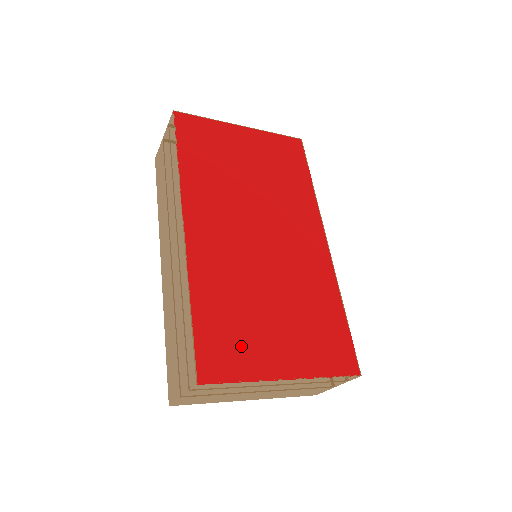
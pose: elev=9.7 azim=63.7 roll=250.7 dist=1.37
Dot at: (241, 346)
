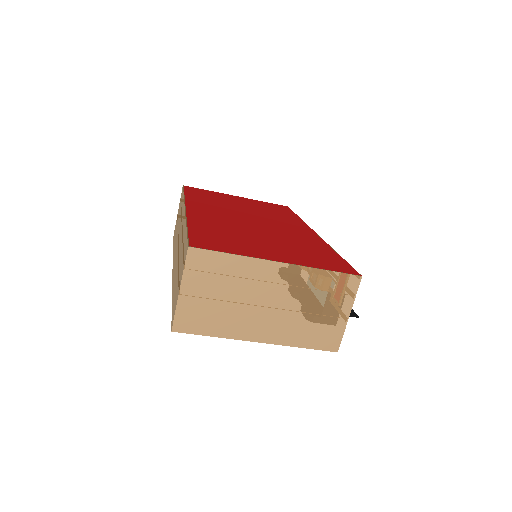
Dot at: (233, 244)
